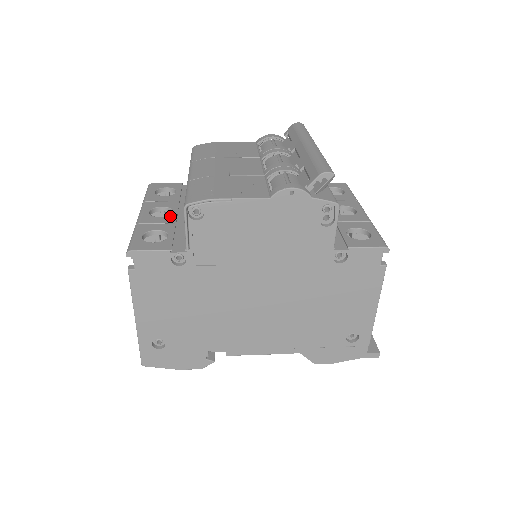
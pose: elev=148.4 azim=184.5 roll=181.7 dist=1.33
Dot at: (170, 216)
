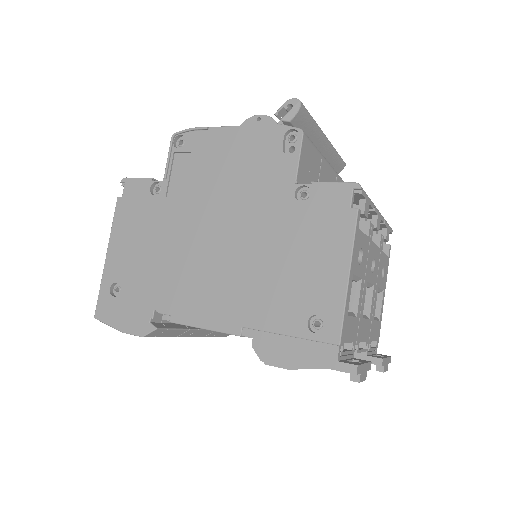
Dot at: occluded
